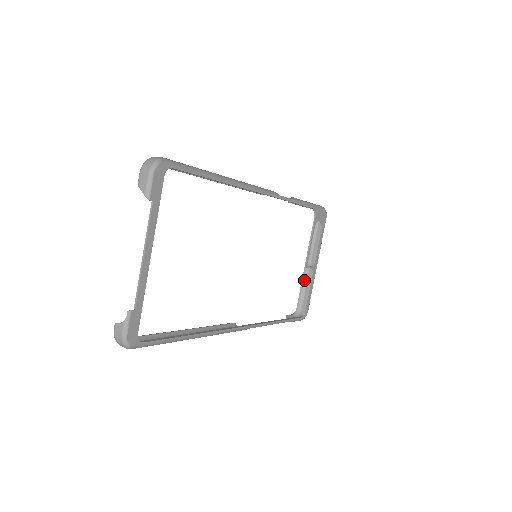
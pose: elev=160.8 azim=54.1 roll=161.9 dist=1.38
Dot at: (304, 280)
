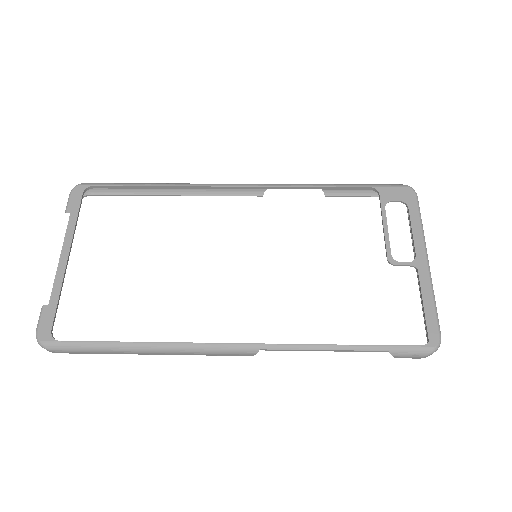
Dot at: occluded
